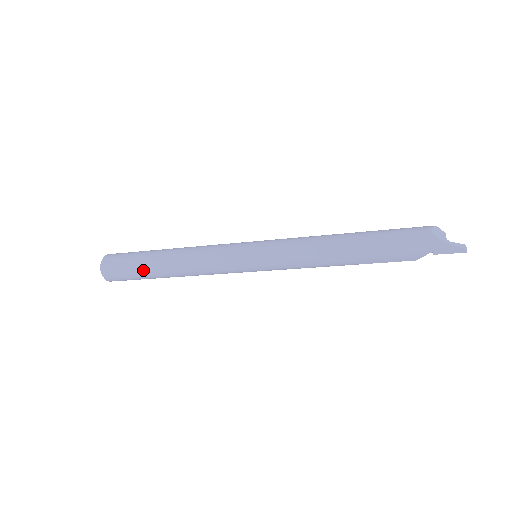
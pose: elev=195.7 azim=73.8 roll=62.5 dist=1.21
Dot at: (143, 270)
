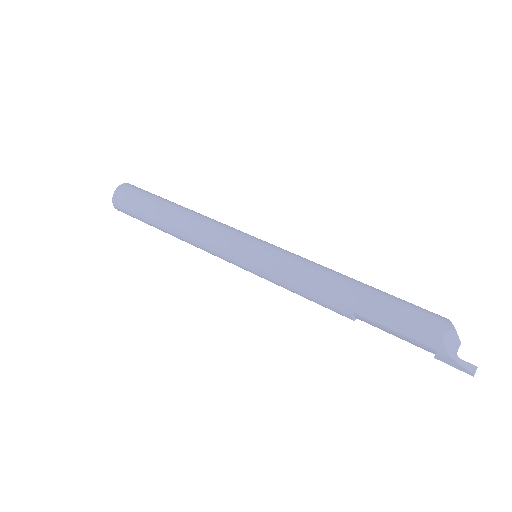
Dot at: (148, 221)
